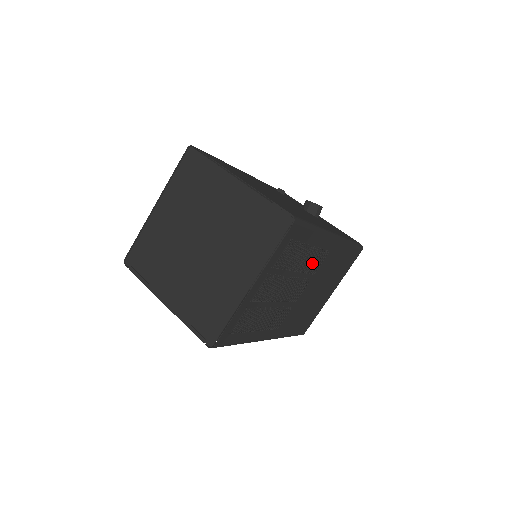
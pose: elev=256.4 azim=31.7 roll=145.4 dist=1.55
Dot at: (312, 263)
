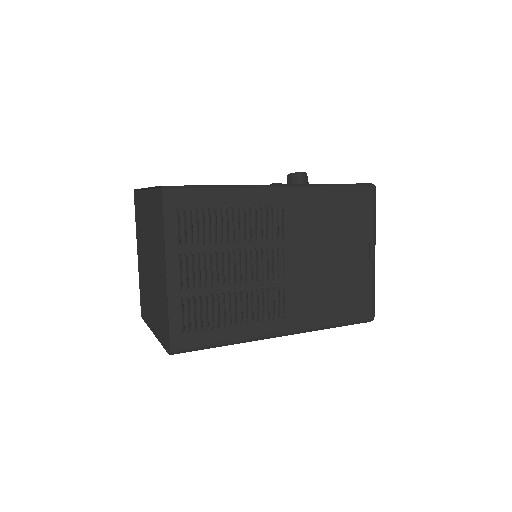
Dot at: (261, 226)
